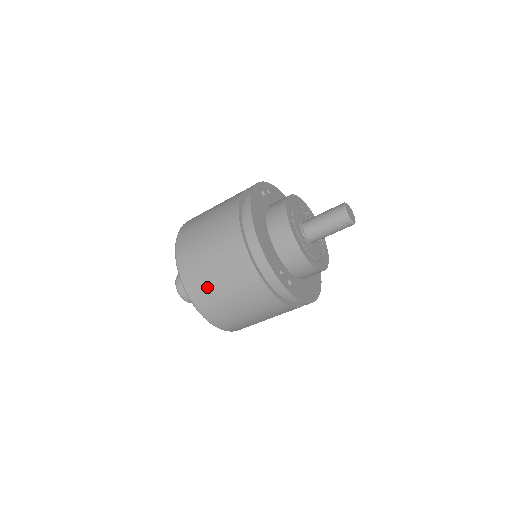
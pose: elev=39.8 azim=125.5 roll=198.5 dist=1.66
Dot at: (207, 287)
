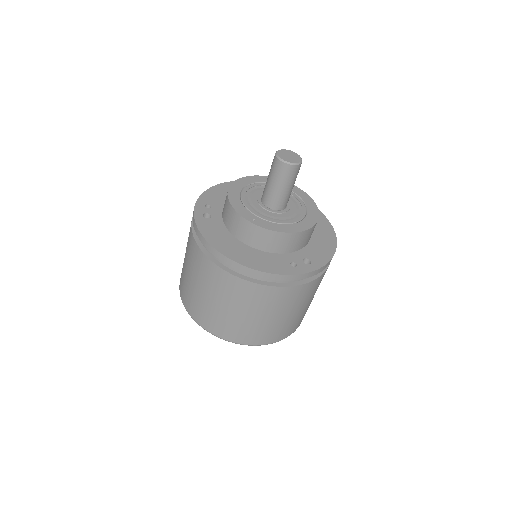
Dot at: (254, 329)
